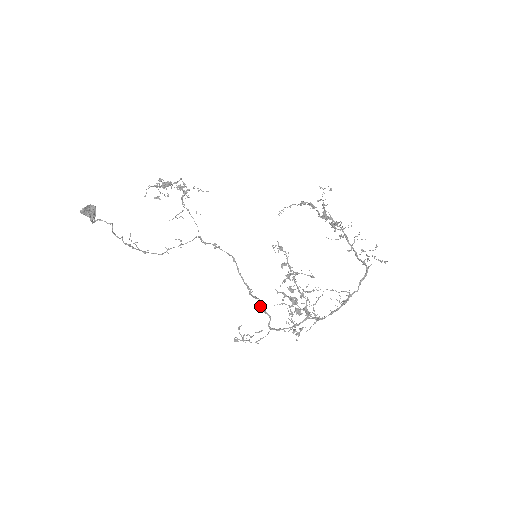
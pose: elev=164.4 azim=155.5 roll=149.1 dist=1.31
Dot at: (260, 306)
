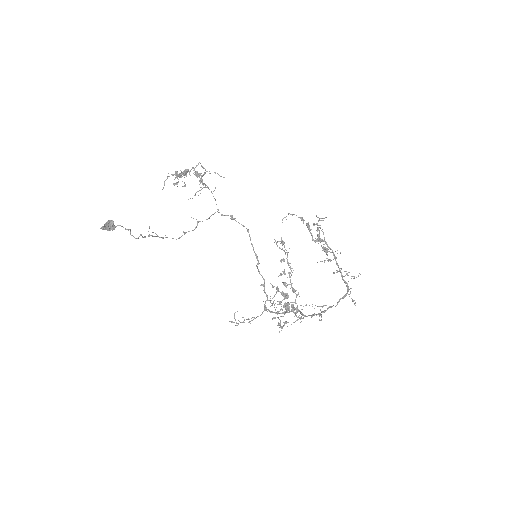
Dot at: (261, 285)
